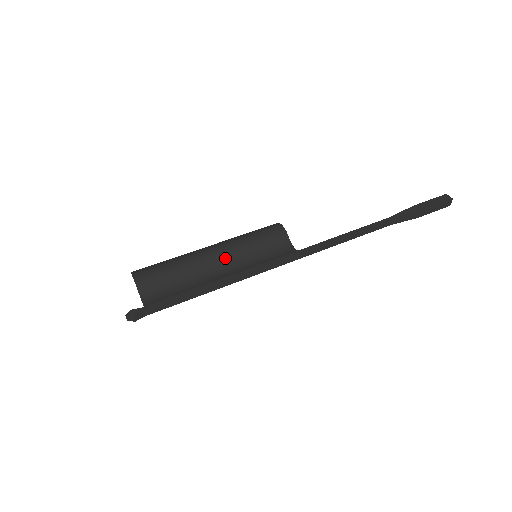
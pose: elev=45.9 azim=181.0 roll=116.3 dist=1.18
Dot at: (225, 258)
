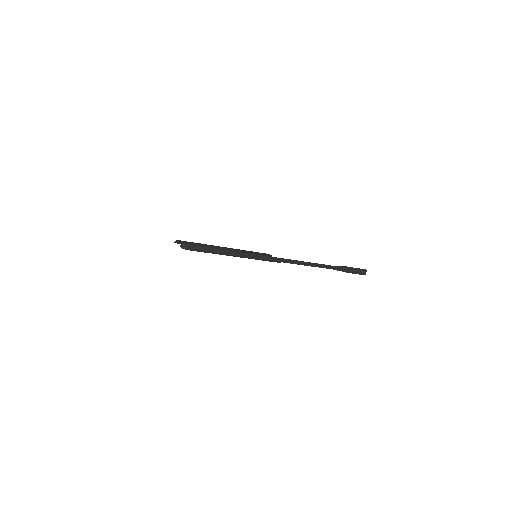
Dot at: occluded
